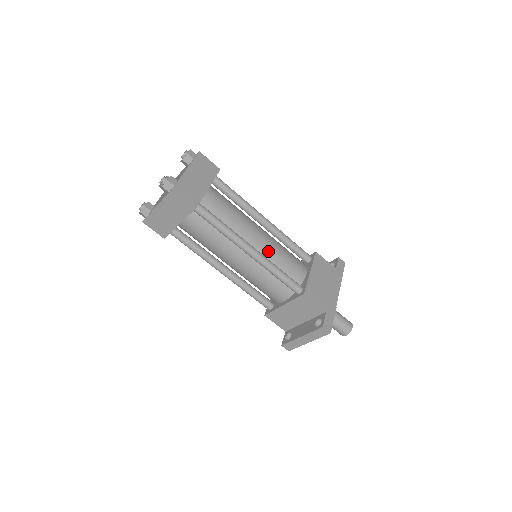
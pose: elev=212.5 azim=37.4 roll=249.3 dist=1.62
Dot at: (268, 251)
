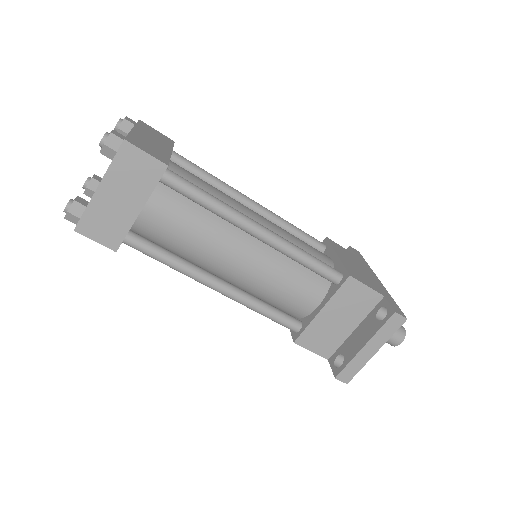
Dot at: (277, 233)
